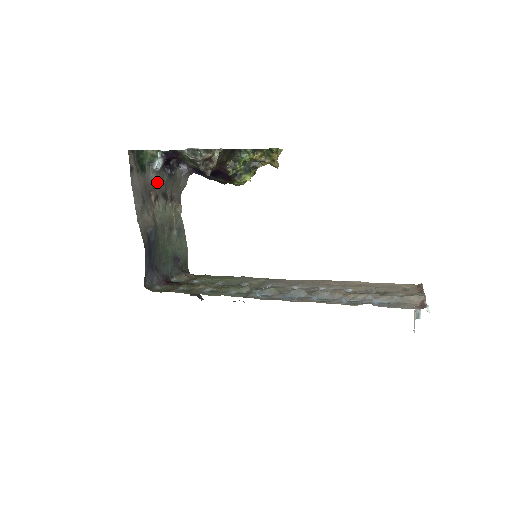
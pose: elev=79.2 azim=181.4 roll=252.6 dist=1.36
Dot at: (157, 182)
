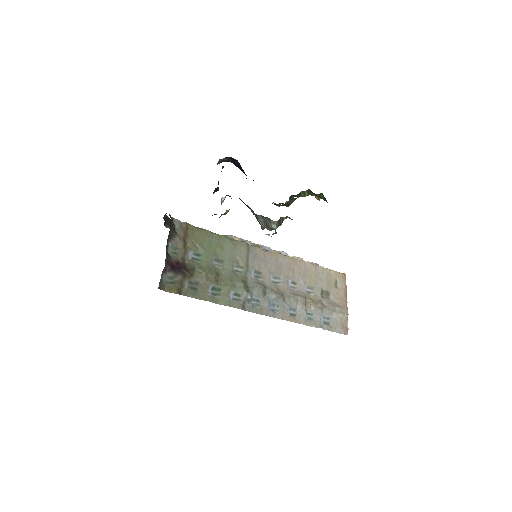
Dot at: occluded
